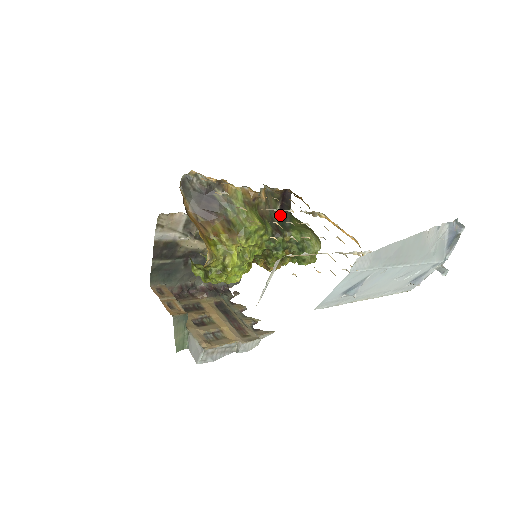
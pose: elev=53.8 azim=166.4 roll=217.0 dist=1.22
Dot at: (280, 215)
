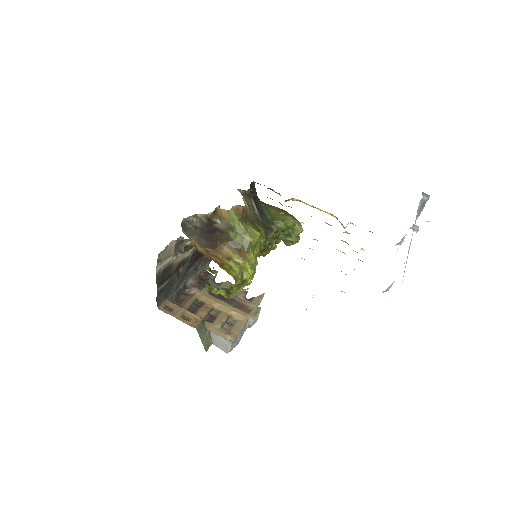
Dot at: (258, 210)
